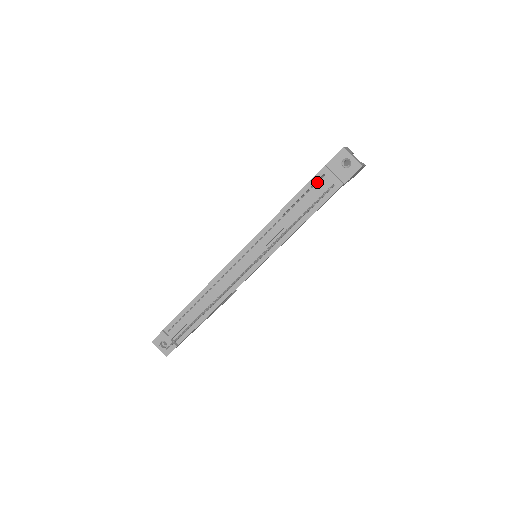
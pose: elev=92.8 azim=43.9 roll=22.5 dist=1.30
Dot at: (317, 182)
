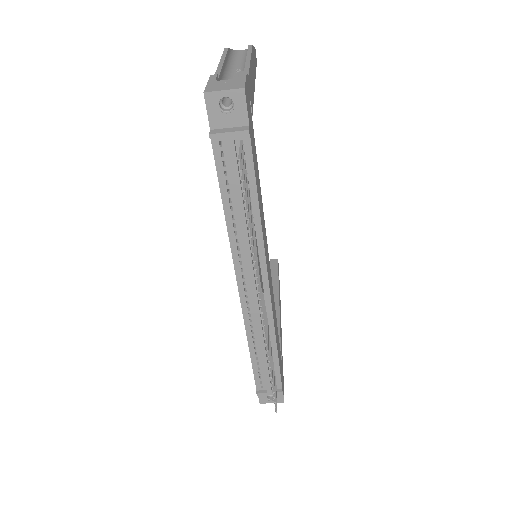
Dot at: (223, 154)
